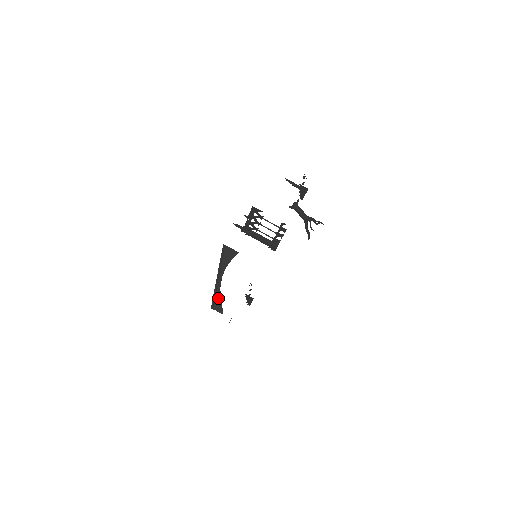
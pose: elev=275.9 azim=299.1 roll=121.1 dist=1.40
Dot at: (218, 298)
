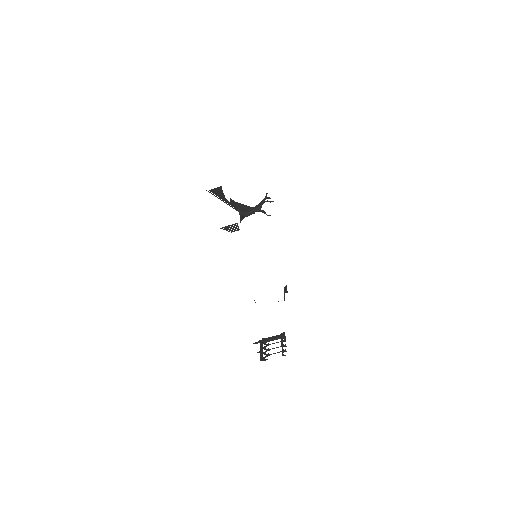
Dot at: (242, 211)
